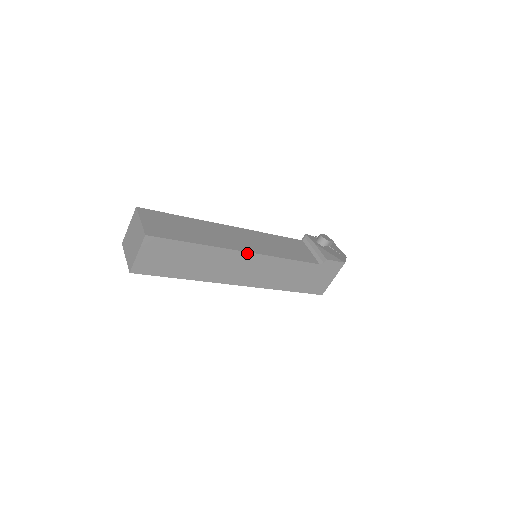
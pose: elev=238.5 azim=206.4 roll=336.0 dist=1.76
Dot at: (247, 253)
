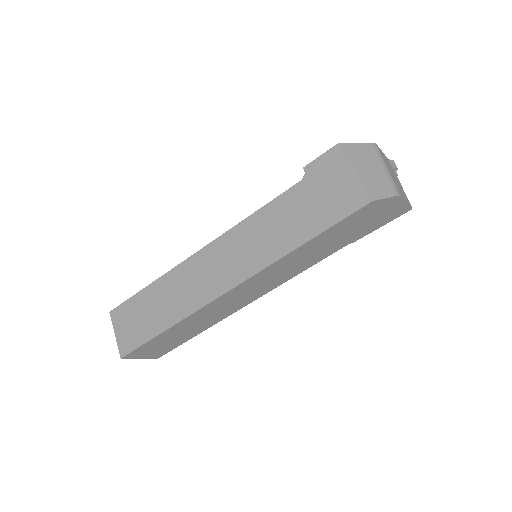
Dot at: (202, 251)
